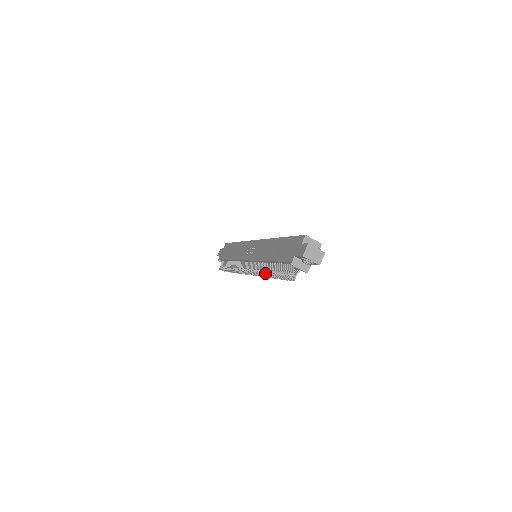
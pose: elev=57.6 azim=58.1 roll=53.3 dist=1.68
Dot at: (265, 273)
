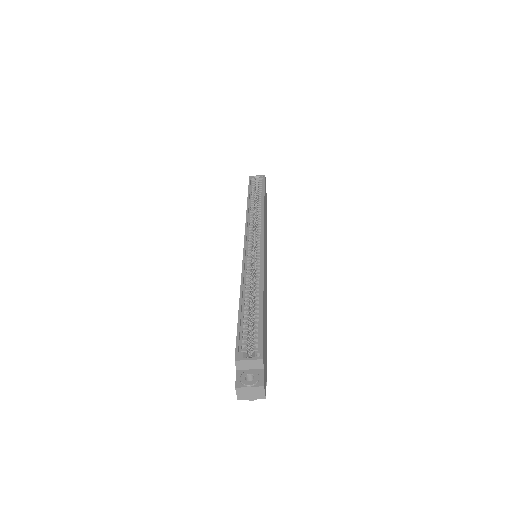
Dot at: occluded
